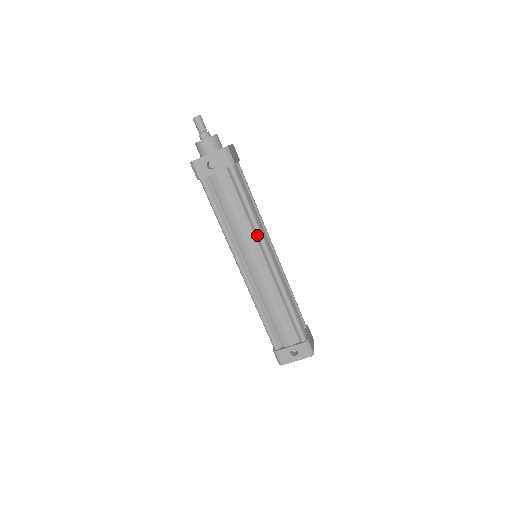
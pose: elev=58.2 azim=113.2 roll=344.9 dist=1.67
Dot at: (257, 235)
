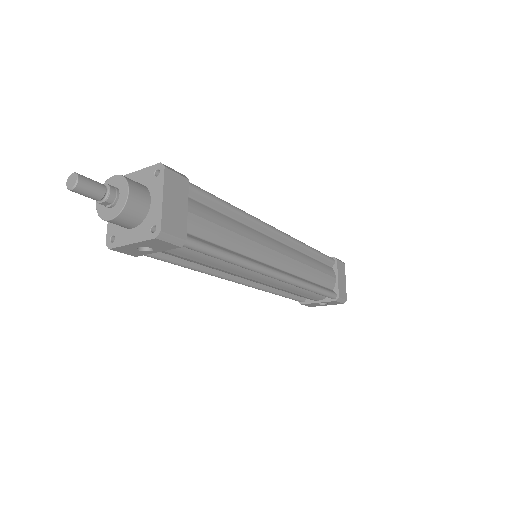
Dot at: occluded
